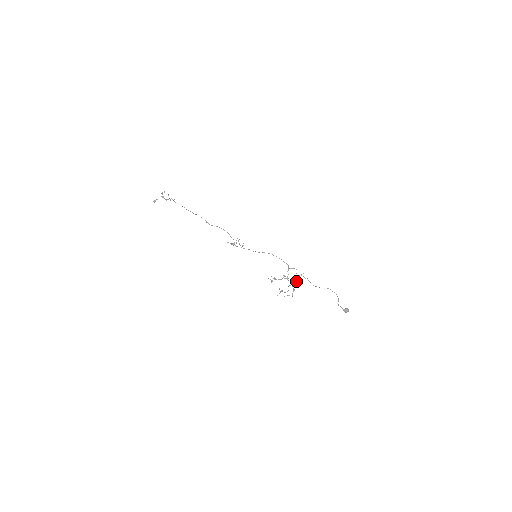
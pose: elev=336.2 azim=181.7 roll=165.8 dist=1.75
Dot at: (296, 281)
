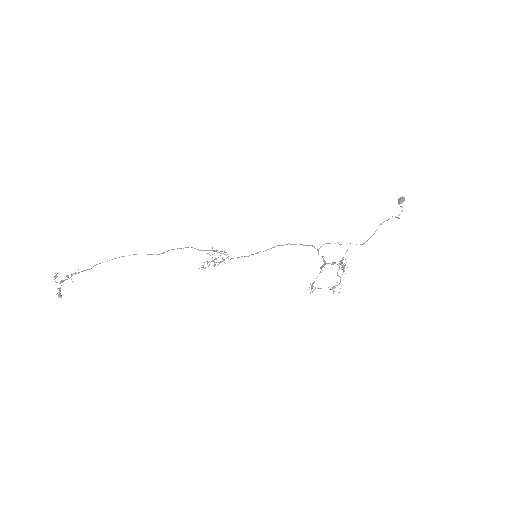
Dot at: (344, 265)
